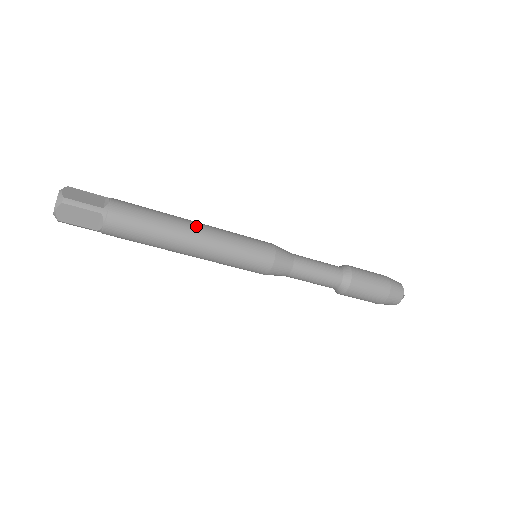
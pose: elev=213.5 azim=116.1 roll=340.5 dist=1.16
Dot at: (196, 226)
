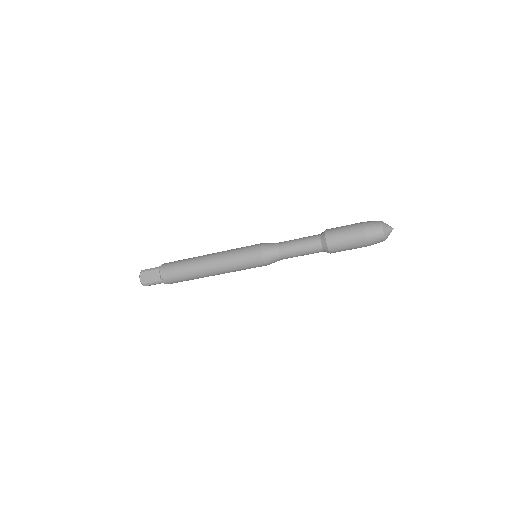
Dot at: (208, 267)
